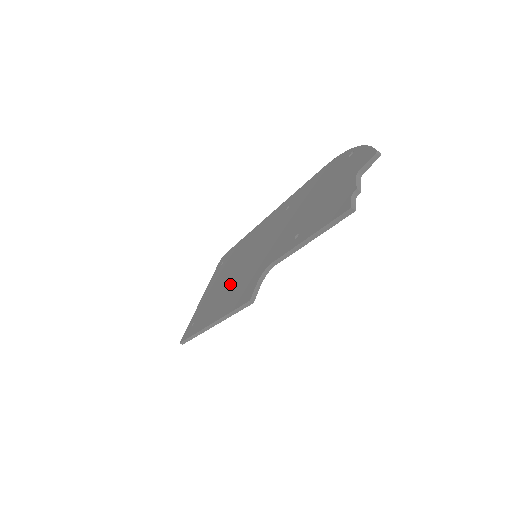
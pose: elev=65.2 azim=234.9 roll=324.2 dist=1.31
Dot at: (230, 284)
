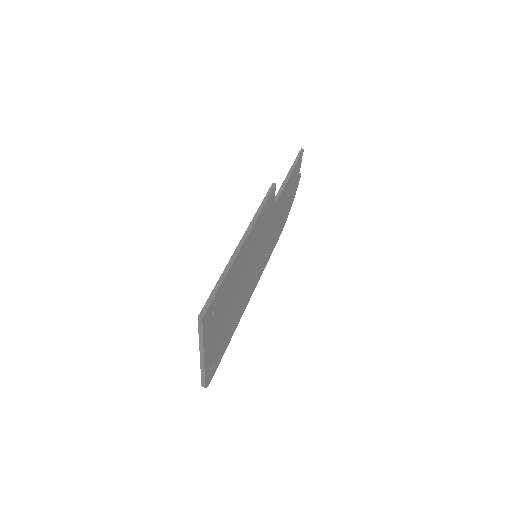
Dot at: occluded
